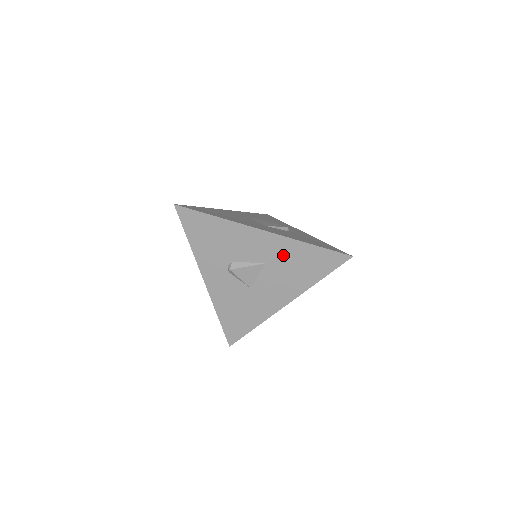
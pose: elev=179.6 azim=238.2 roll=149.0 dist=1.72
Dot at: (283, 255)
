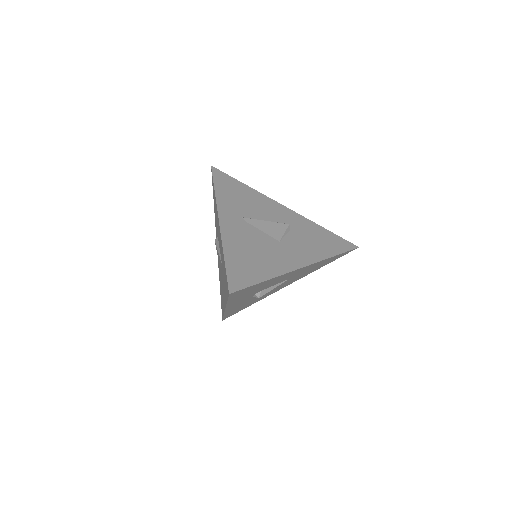
Dot at: (307, 269)
